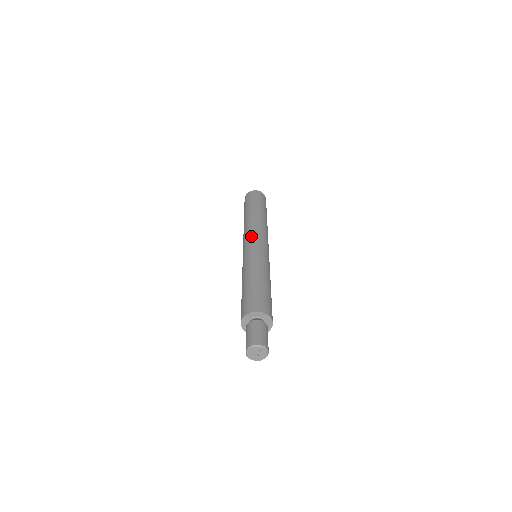
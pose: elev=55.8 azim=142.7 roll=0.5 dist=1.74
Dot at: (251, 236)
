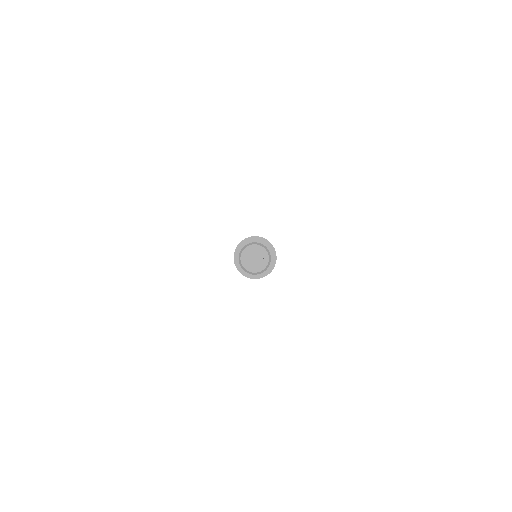
Dot at: occluded
